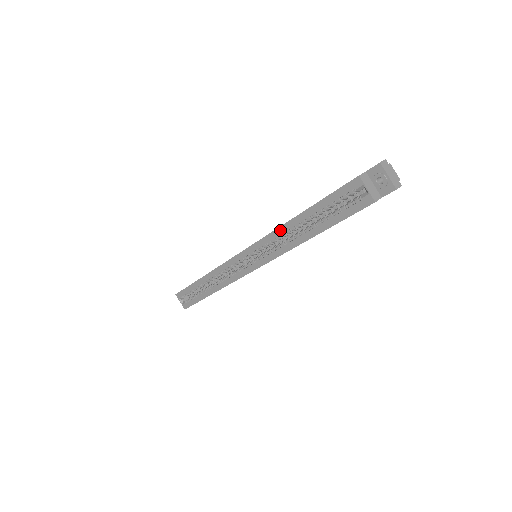
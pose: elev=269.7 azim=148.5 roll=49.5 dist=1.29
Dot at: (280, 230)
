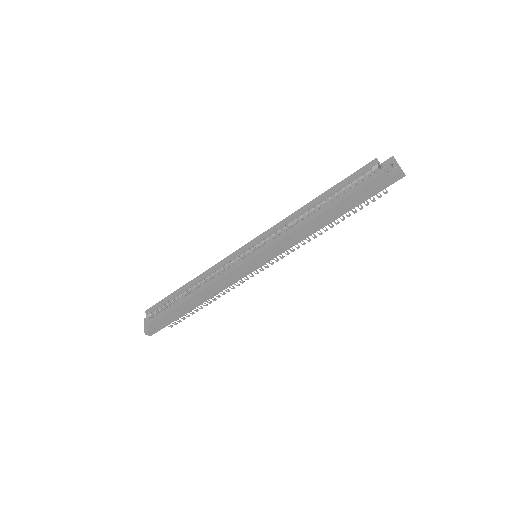
Dot at: (294, 214)
